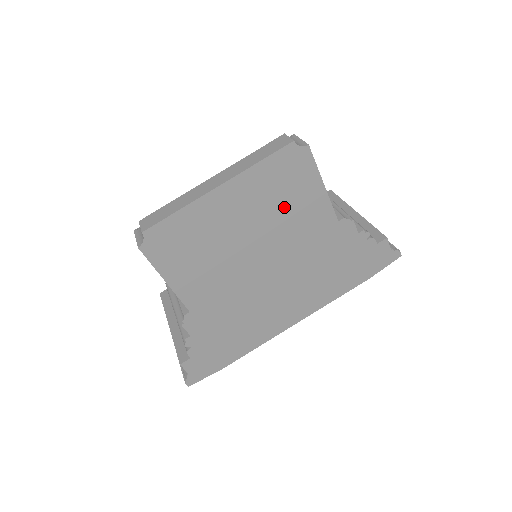
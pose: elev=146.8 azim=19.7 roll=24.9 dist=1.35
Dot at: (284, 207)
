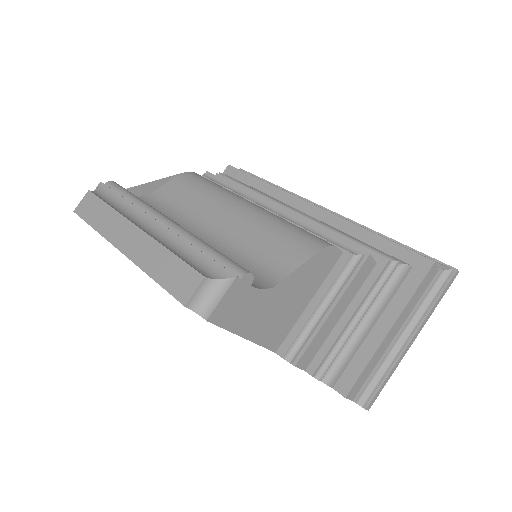
Dot at: occluded
